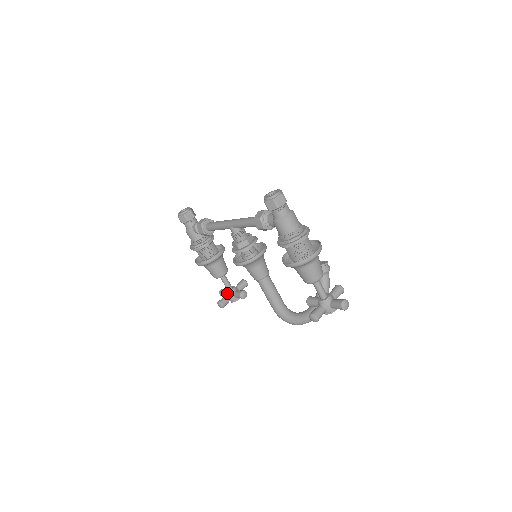
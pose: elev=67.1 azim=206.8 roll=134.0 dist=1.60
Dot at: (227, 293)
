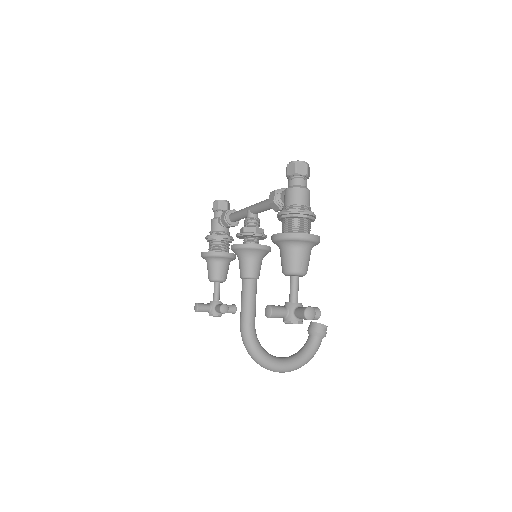
Dot at: (211, 302)
